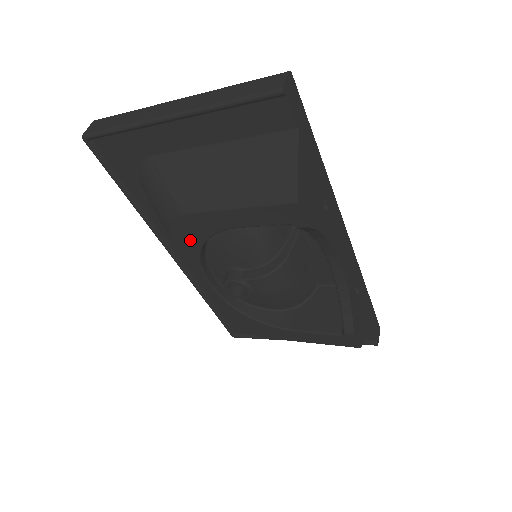
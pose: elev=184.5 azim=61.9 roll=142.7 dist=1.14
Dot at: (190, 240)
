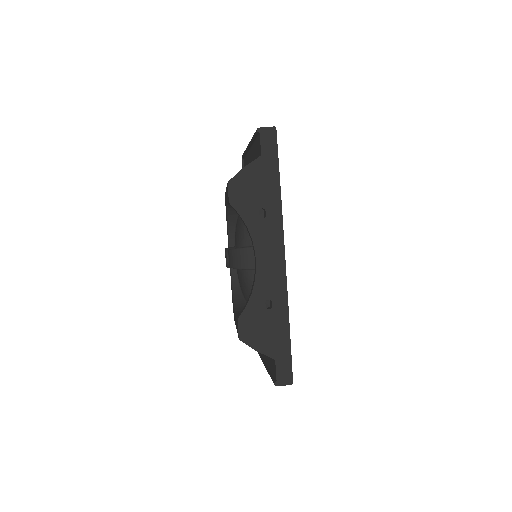
Dot at: occluded
